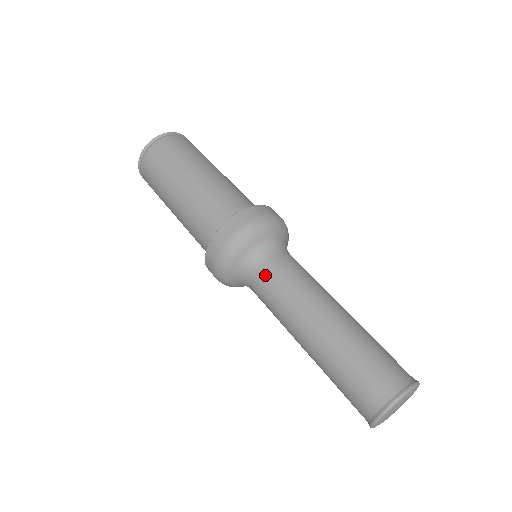
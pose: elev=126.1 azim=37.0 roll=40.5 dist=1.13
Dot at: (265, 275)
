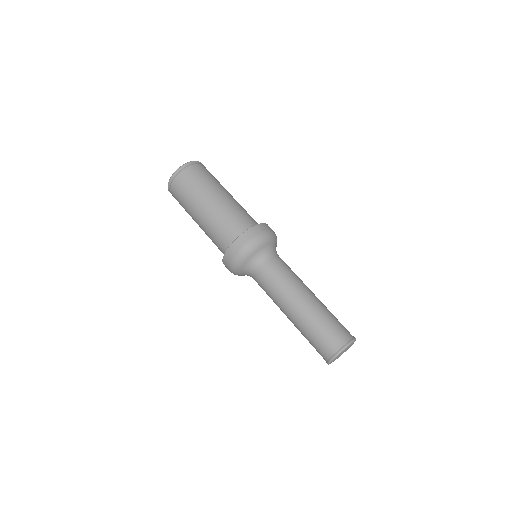
Dot at: (275, 263)
